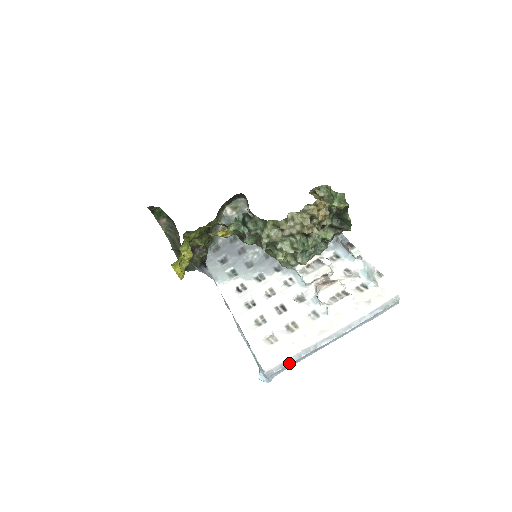
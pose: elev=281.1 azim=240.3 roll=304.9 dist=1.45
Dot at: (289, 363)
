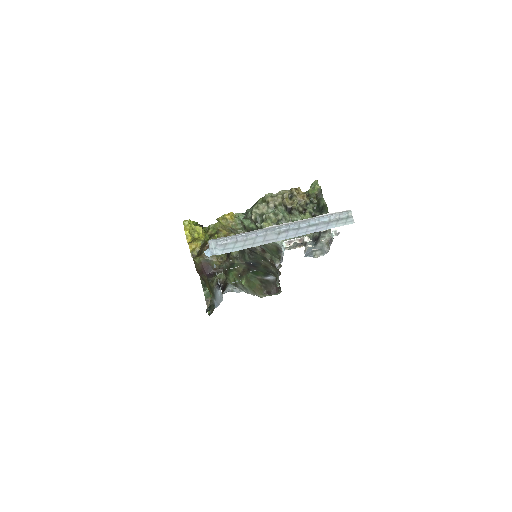
Dot at: (233, 236)
